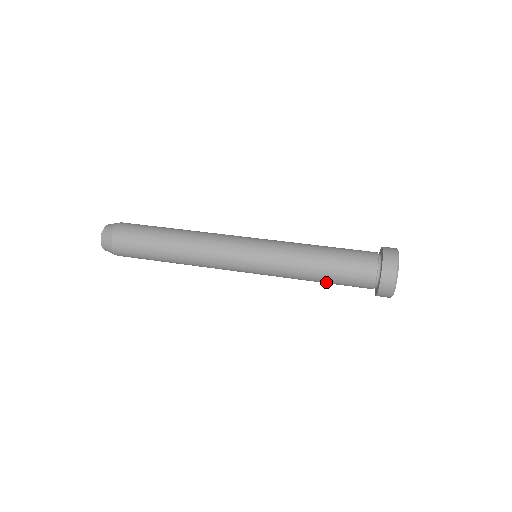
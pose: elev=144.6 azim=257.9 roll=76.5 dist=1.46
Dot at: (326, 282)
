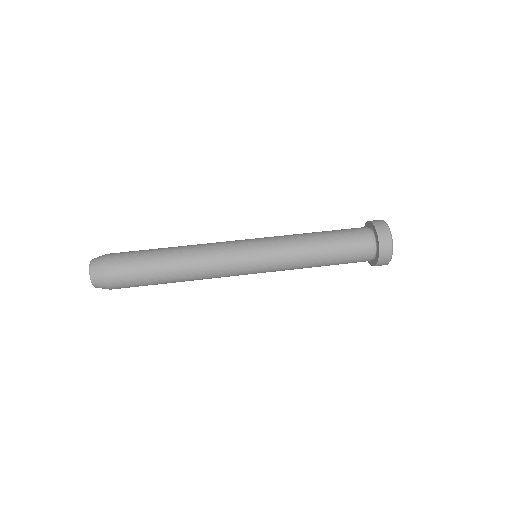
Dot at: (328, 265)
